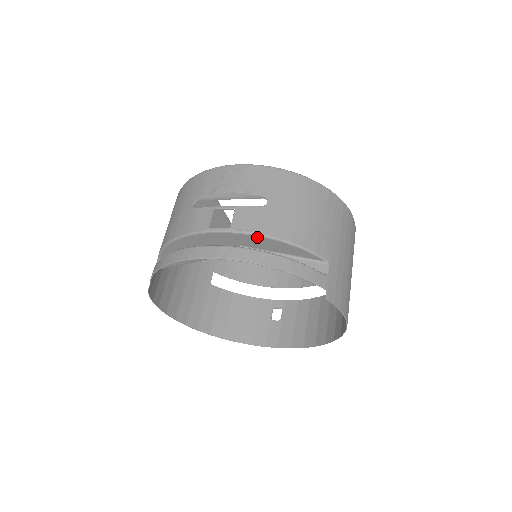
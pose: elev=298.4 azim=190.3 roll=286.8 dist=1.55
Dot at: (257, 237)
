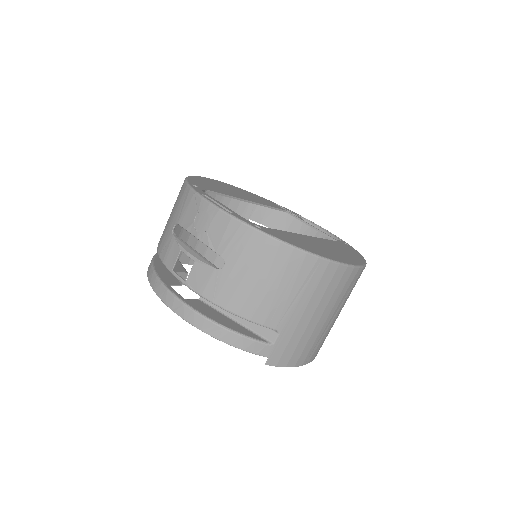
Dot at: (207, 299)
